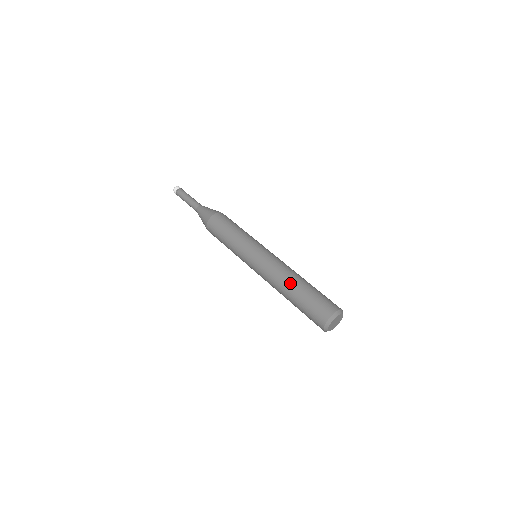
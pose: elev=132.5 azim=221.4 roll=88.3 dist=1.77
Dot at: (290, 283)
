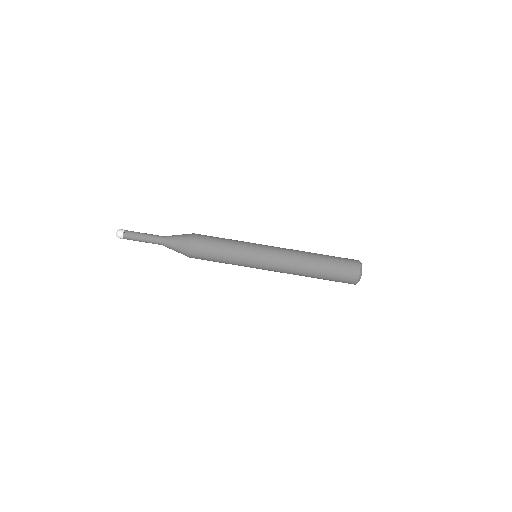
Dot at: (308, 274)
